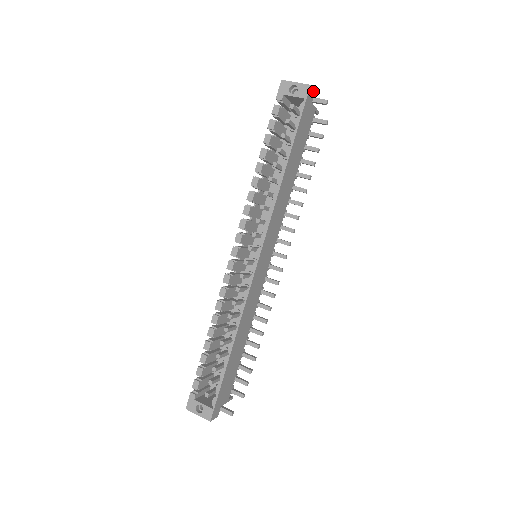
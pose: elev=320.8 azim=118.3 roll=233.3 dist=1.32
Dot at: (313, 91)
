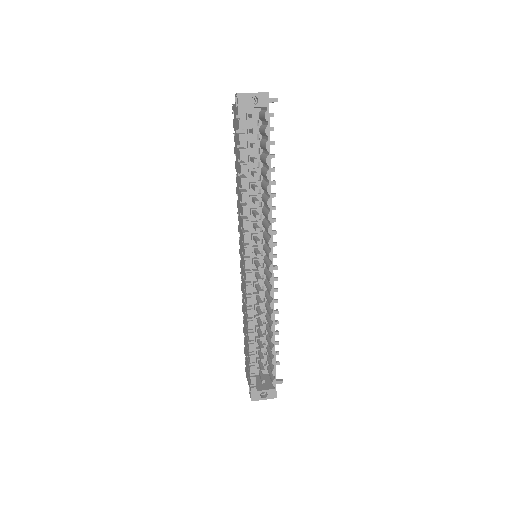
Dot at: occluded
